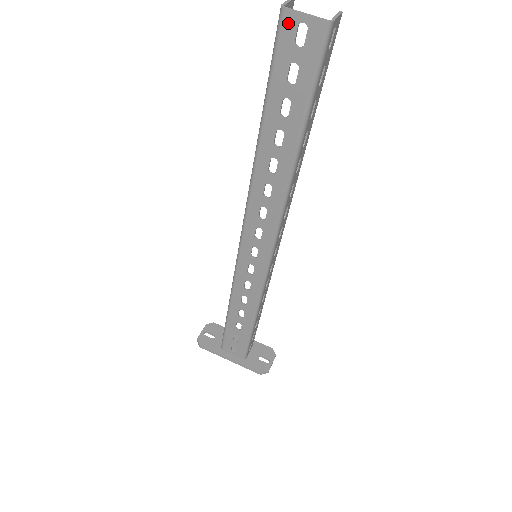
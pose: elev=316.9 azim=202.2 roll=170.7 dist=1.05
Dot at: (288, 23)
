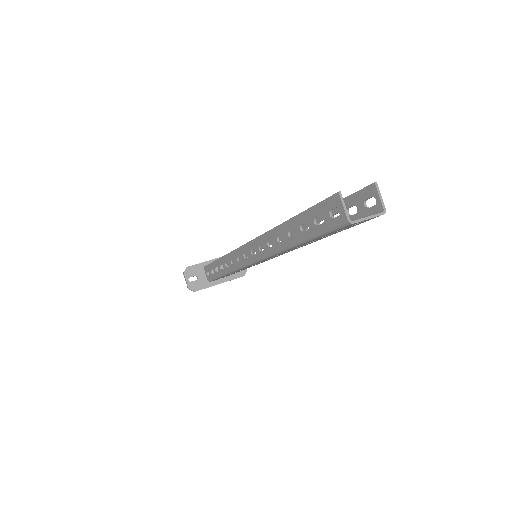
Dot at: occluded
